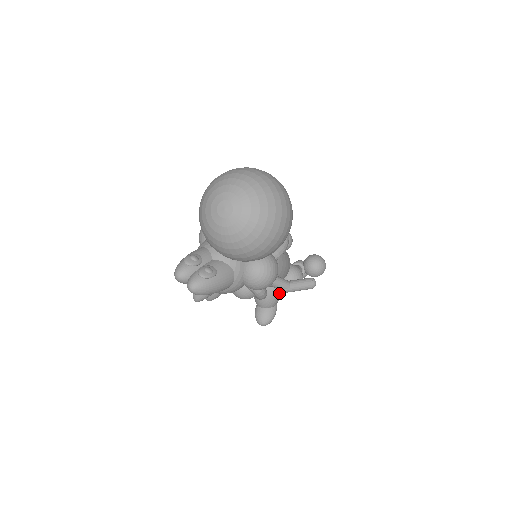
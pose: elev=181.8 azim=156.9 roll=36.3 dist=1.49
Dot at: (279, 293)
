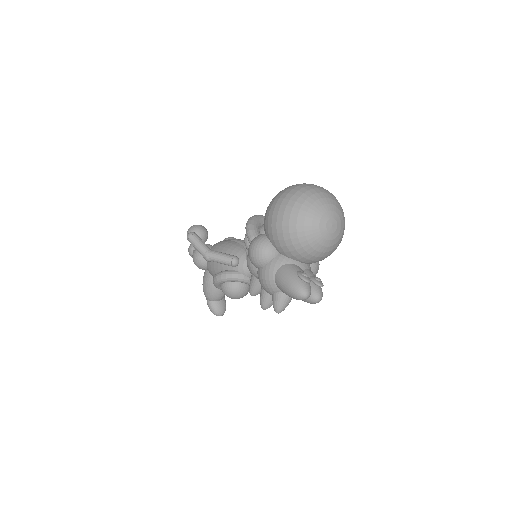
Dot at: occluded
